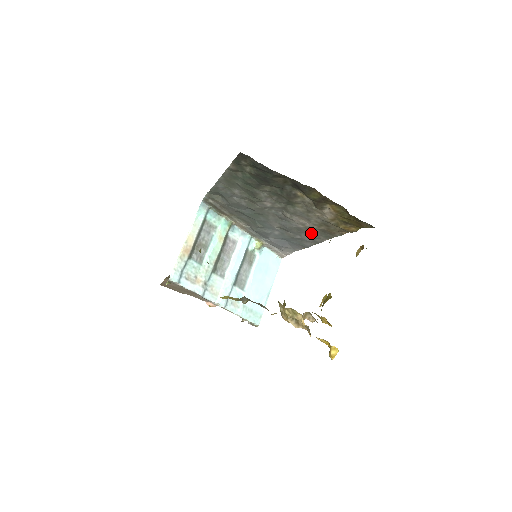
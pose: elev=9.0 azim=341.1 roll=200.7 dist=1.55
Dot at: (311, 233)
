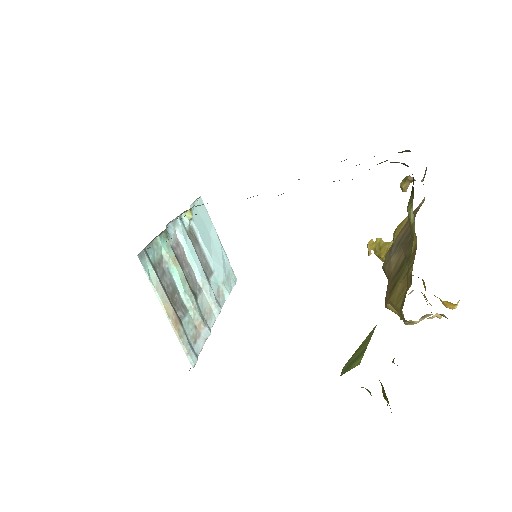
Dot at: occluded
